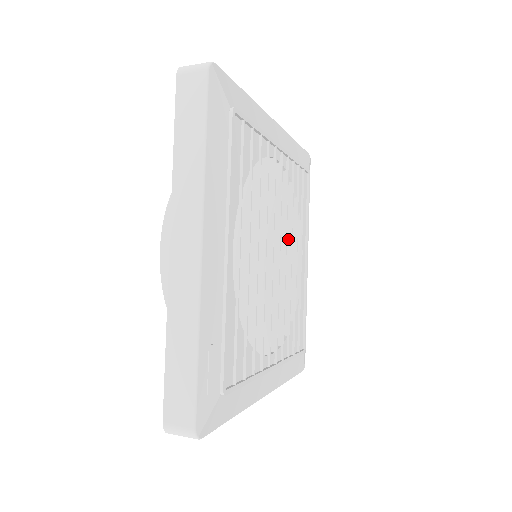
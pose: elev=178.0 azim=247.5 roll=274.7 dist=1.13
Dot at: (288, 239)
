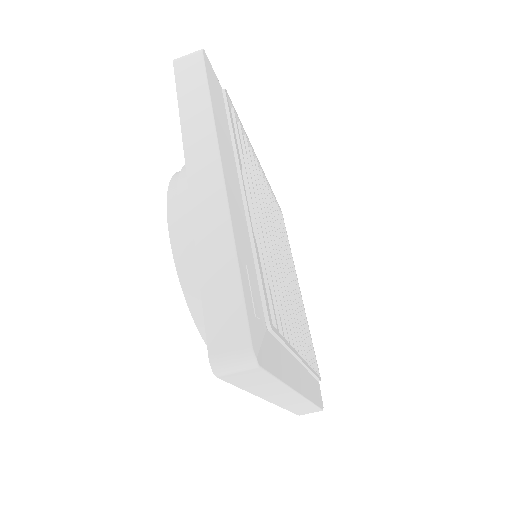
Dot at: occluded
